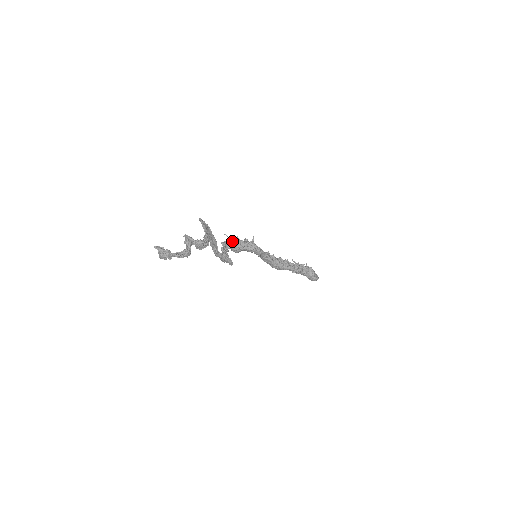
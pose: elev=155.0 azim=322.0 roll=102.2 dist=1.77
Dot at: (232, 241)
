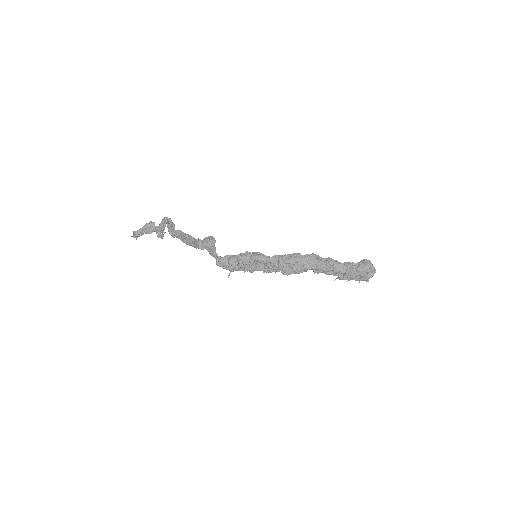
Dot at: occluded
